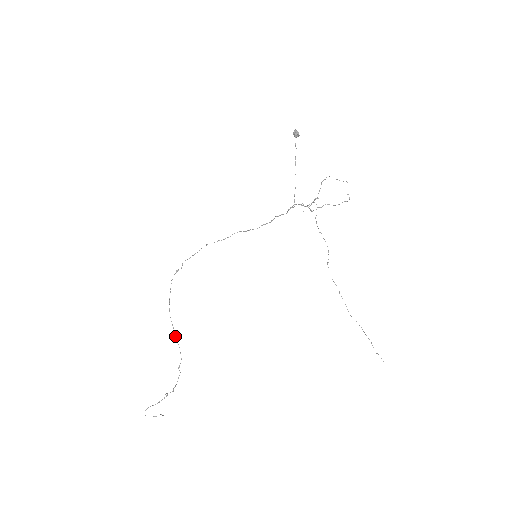
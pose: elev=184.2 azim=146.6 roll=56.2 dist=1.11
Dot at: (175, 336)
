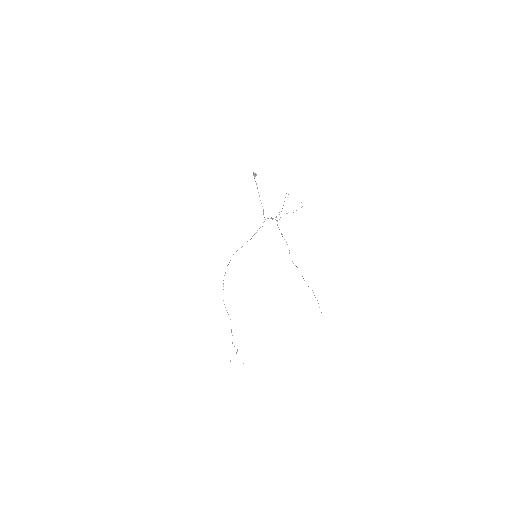
Dot at: occluded
